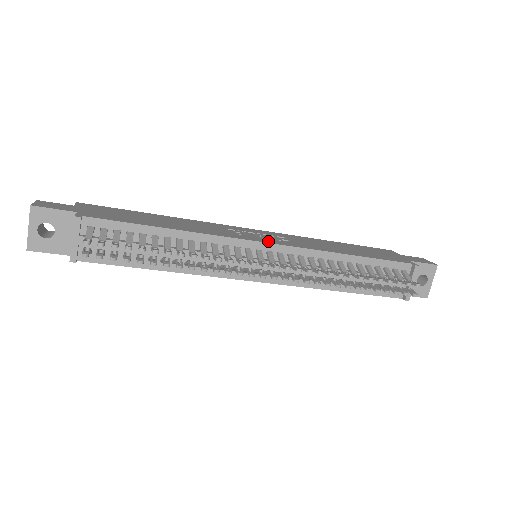
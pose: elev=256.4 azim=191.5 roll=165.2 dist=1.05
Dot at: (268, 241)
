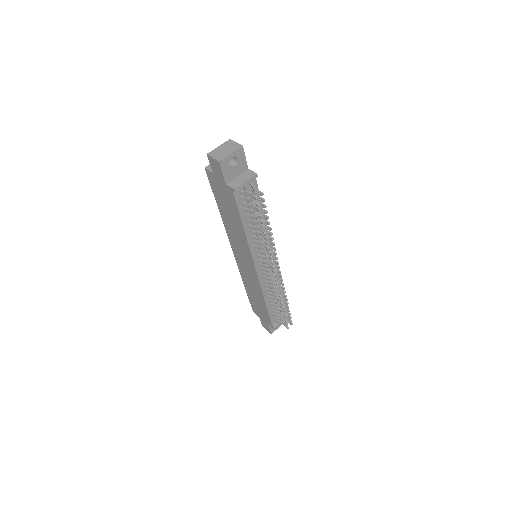
Dot at: occluded
